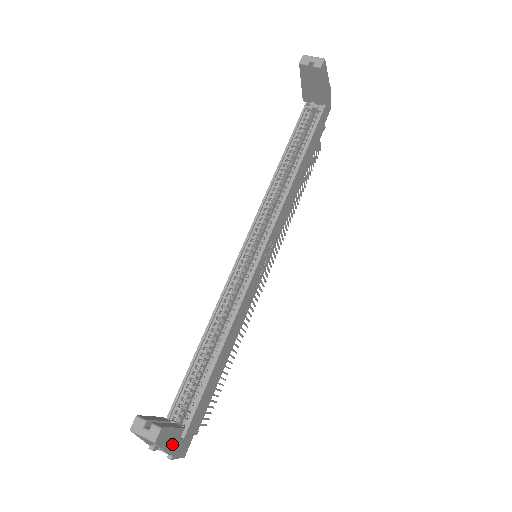
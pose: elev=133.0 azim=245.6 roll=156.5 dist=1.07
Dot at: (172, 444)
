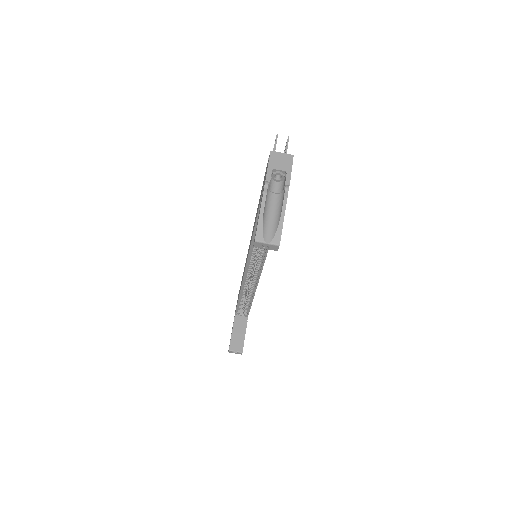
Dot at: occluded
